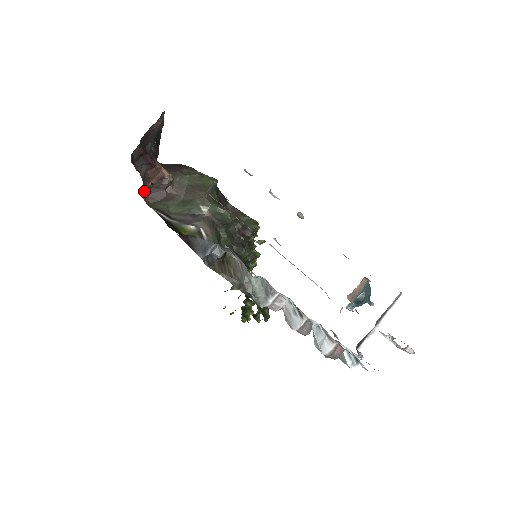
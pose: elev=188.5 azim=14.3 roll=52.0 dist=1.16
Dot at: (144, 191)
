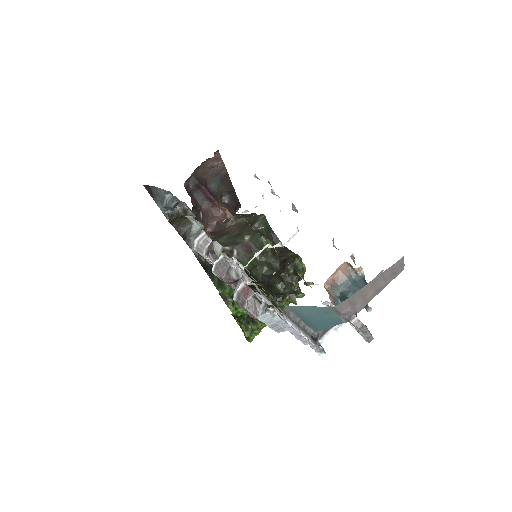
Dot at: (209, 228)
